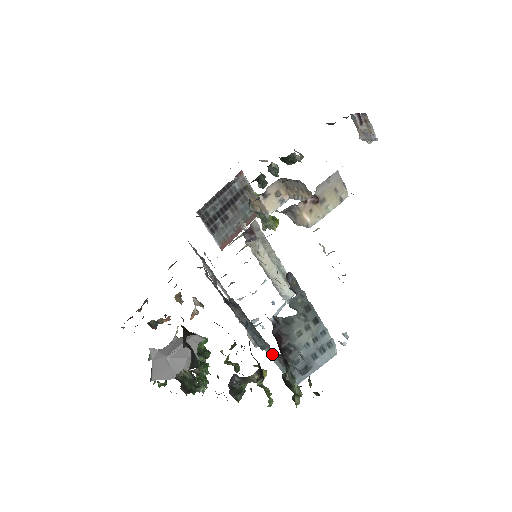
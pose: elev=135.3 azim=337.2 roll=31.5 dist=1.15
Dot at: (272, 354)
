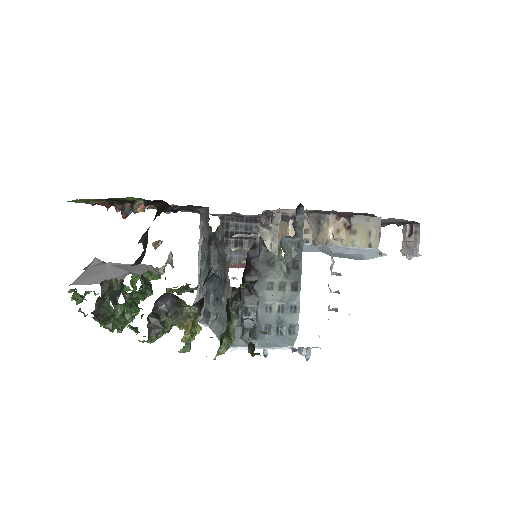
Dot at: (217, 323)
